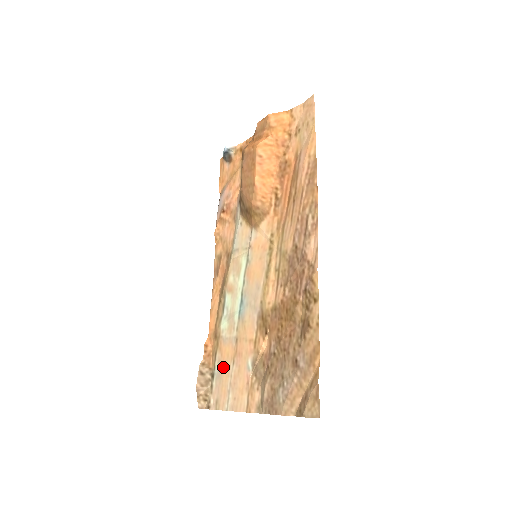
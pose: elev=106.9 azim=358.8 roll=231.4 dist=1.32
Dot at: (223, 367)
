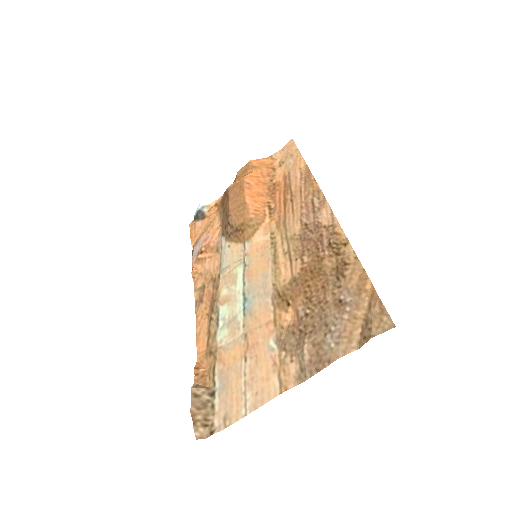
Dot at: (229, 373)
